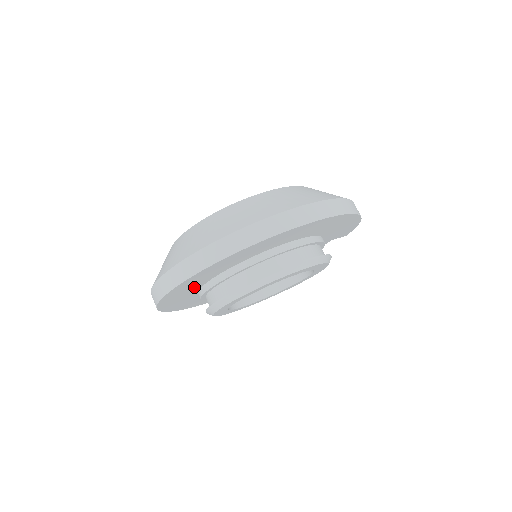
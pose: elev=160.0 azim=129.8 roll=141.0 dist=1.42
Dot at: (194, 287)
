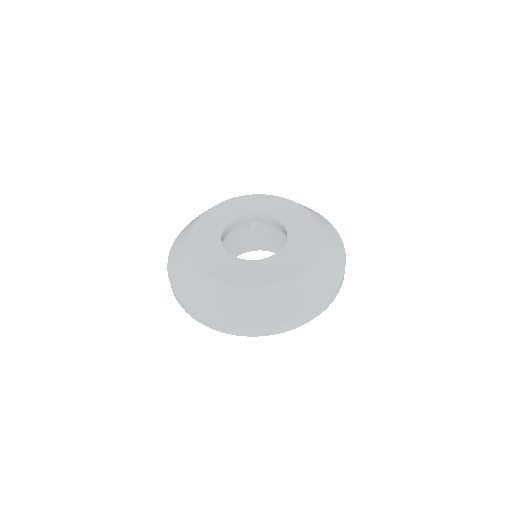
Dot at: occluded
